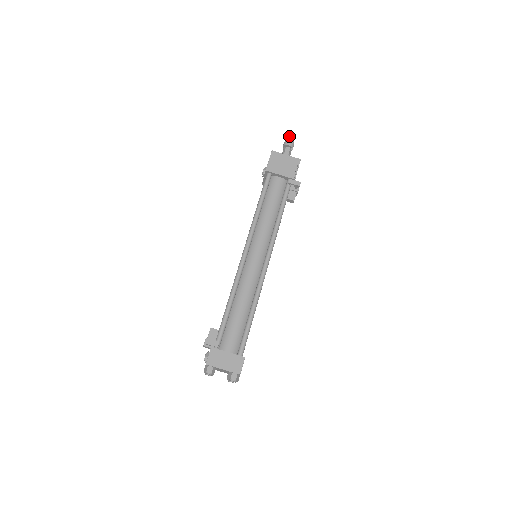
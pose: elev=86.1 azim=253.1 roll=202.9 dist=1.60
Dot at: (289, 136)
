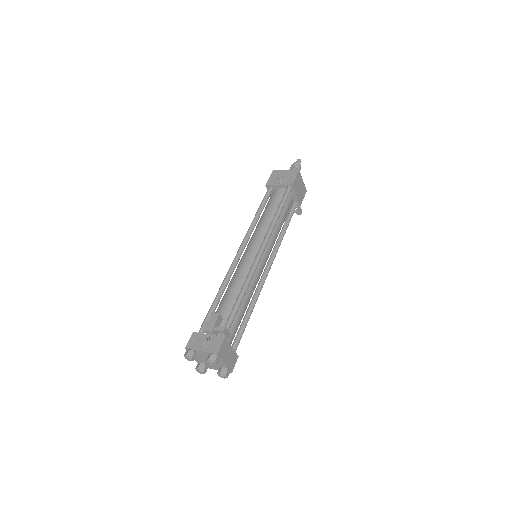
Dot at: (299, 160)
